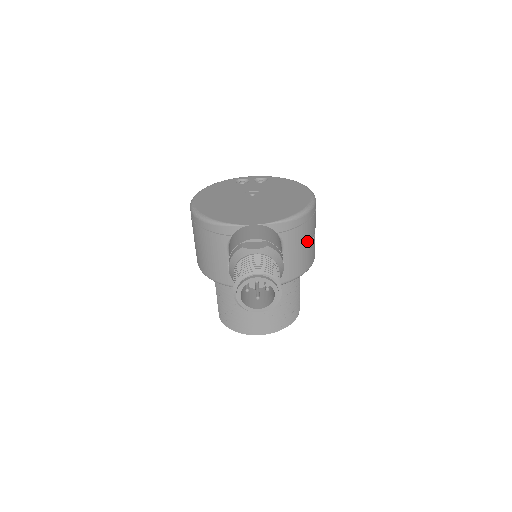
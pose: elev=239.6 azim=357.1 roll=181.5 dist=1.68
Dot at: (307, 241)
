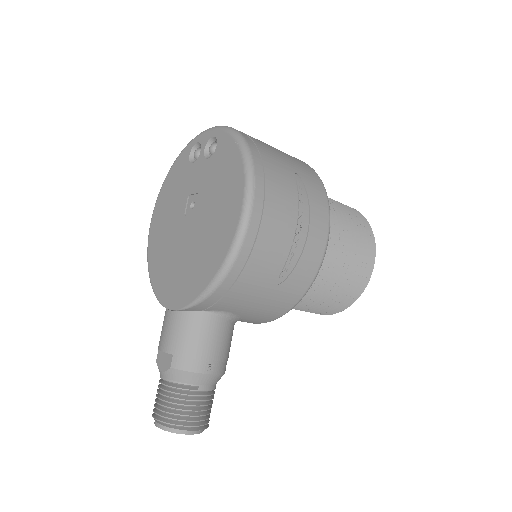
Dot at: (266, 285)
